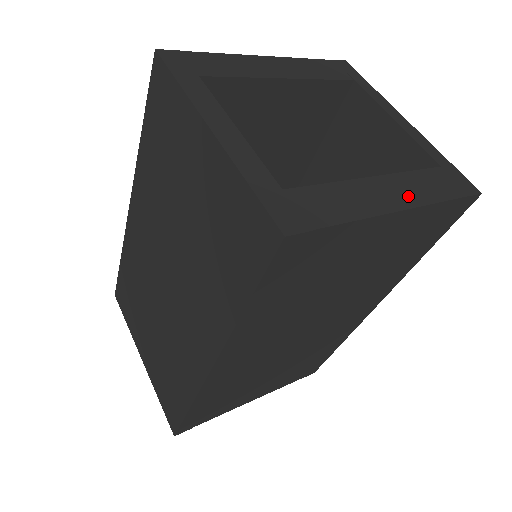
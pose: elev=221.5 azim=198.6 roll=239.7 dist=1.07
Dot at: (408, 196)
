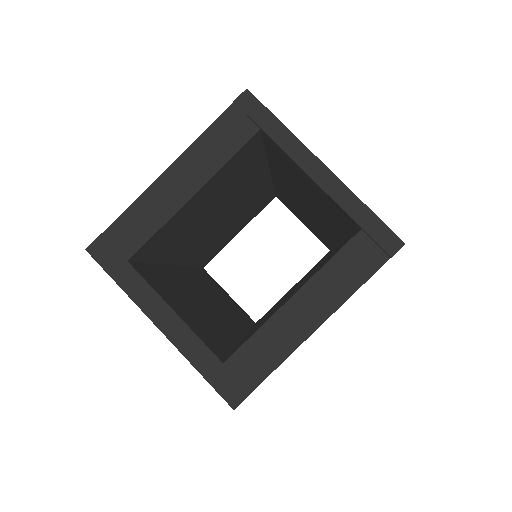
Dot at: (325, 303)
